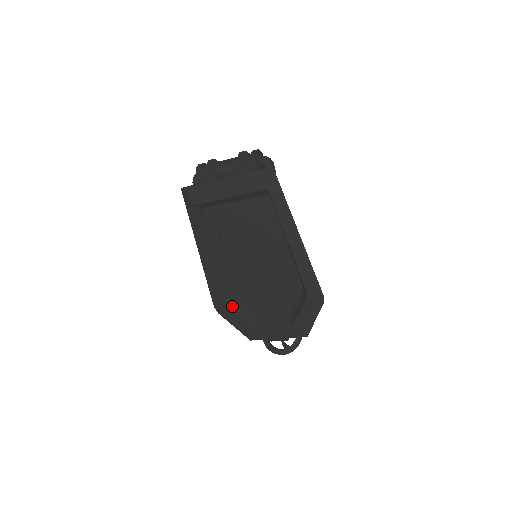
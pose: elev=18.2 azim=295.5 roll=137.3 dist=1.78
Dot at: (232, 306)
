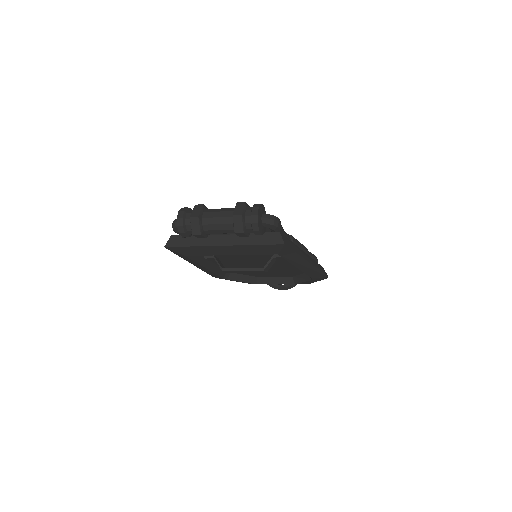
Dot at: (233, 277)
